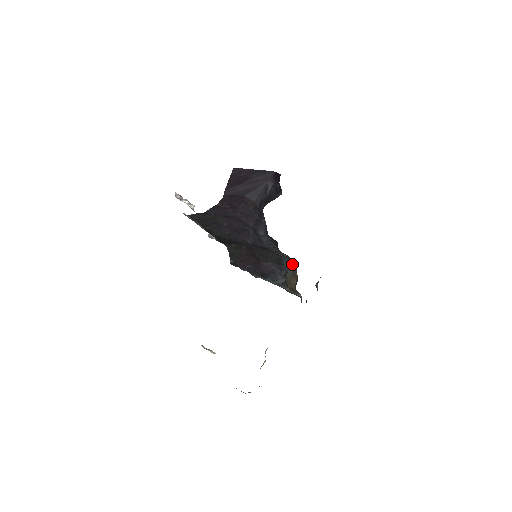
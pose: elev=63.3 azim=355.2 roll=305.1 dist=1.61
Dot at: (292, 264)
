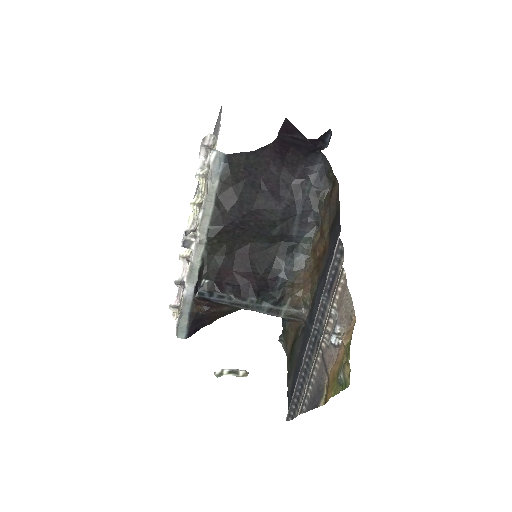
Dot at: (298, 262)
